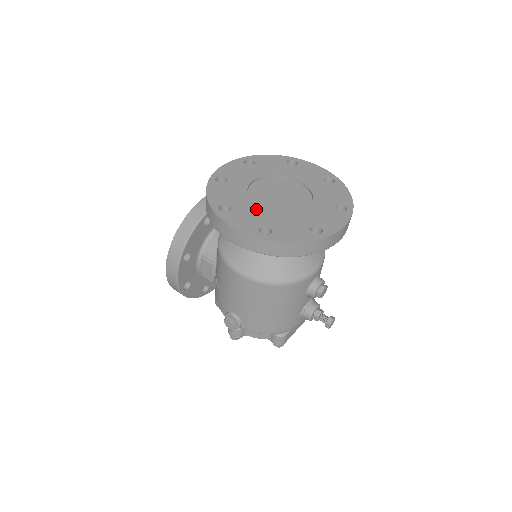
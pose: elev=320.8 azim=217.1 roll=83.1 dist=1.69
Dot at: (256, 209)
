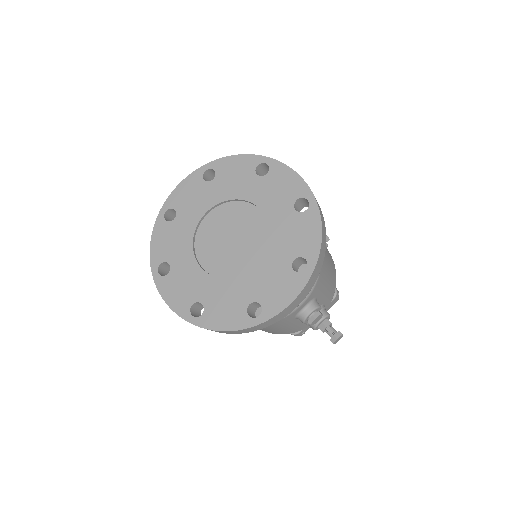
Dot at: (196, 270)
